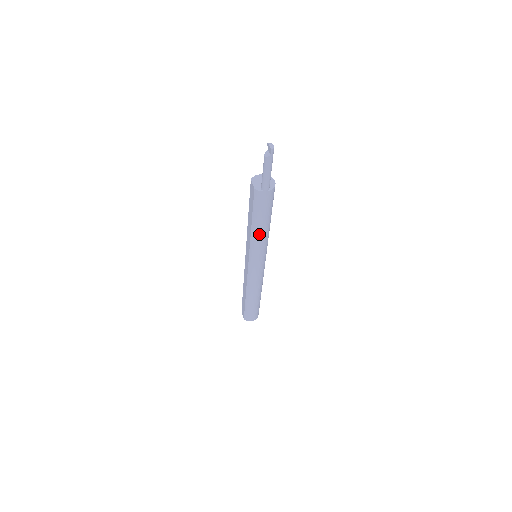
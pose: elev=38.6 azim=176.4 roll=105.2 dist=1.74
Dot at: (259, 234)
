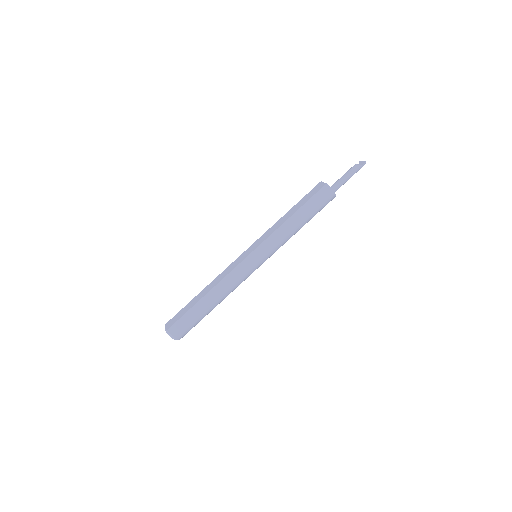
Dot at: (292, 226)
